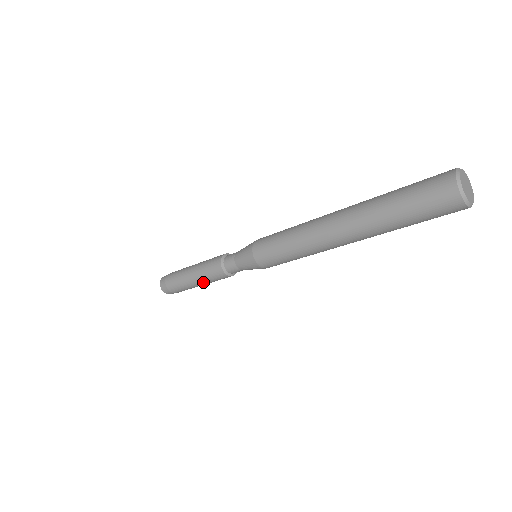
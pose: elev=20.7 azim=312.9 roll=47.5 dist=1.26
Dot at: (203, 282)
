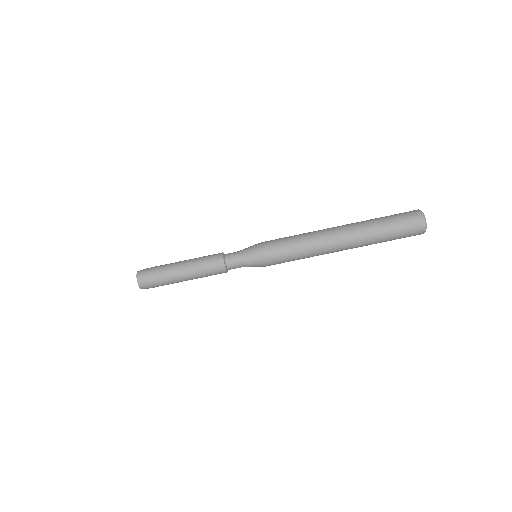
Dot at: (195, 277)
